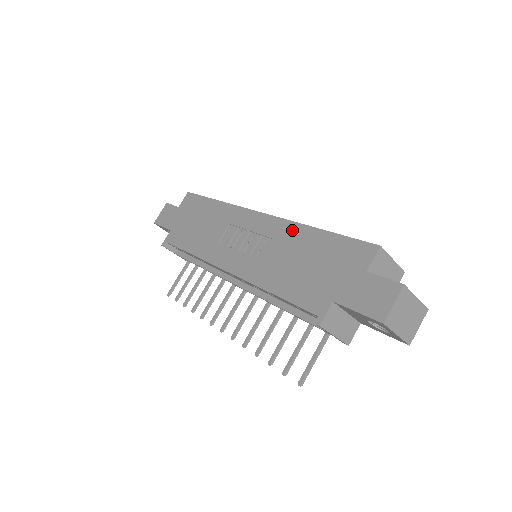
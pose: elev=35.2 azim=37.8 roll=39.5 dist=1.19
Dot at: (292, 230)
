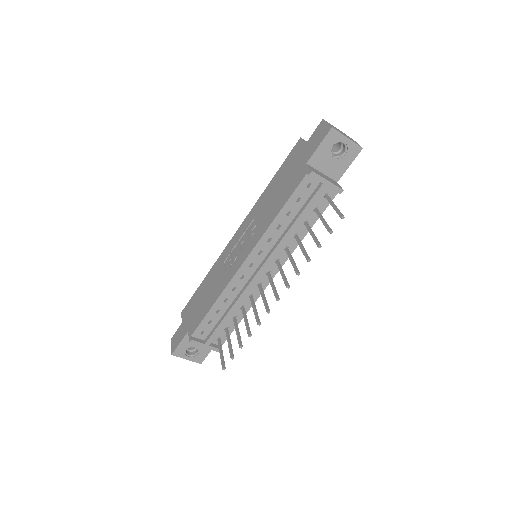
Dot at: (259, 203)
